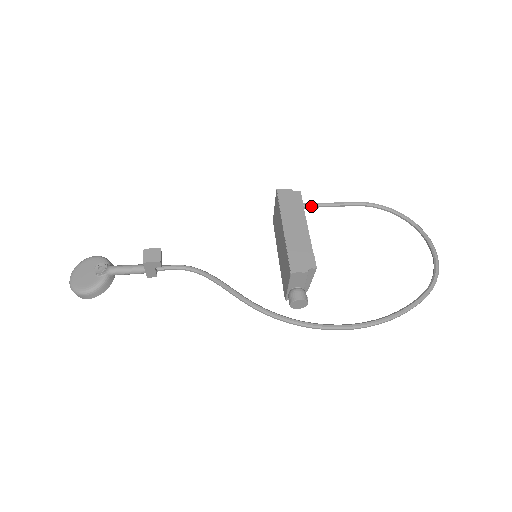
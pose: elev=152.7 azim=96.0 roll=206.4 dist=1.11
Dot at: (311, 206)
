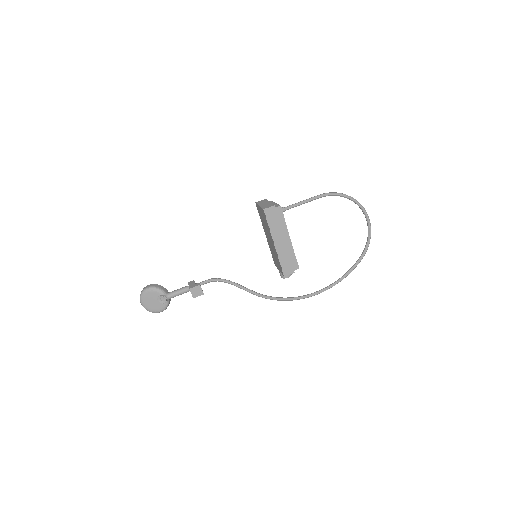
Dot at: (288, 209)
